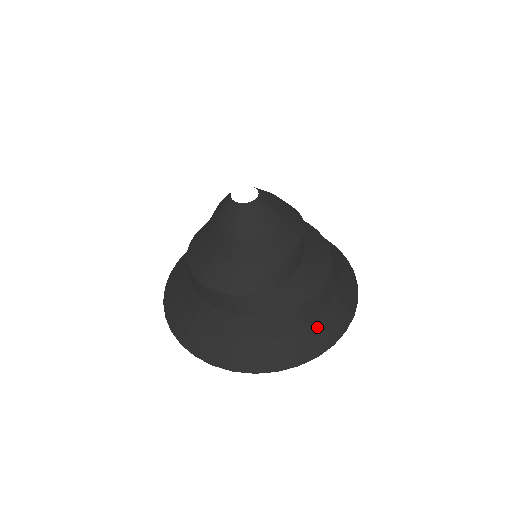
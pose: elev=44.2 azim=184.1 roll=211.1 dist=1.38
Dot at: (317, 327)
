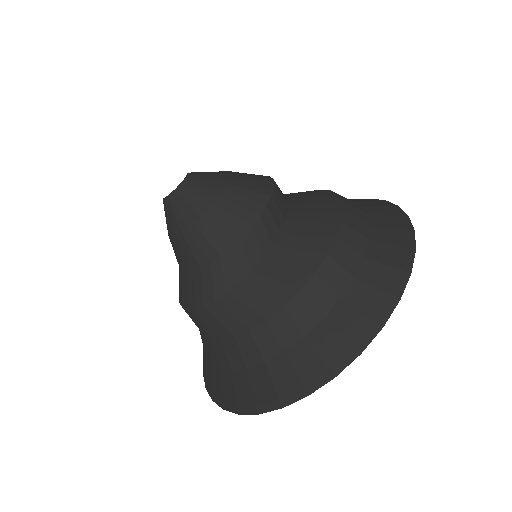
Dot at: (283, 363)
